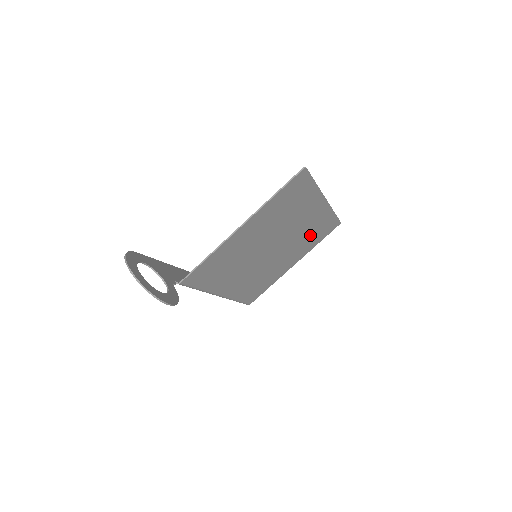
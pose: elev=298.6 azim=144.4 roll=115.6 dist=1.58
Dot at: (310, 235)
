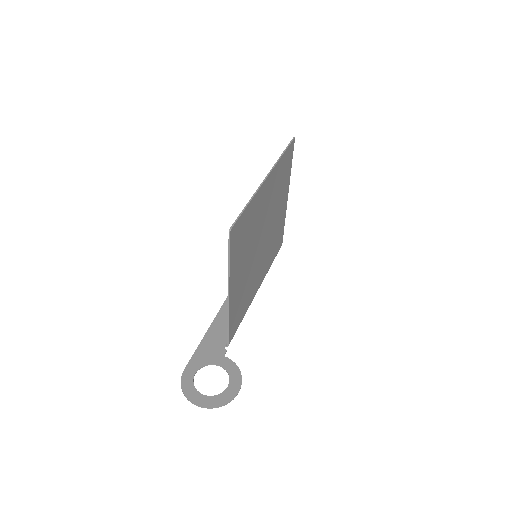
Dot at: (279, 185)
